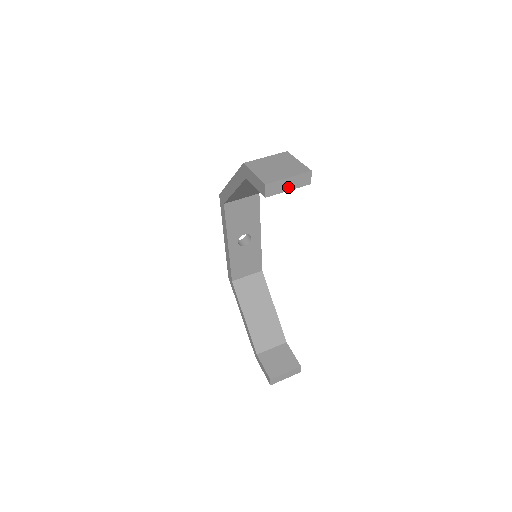
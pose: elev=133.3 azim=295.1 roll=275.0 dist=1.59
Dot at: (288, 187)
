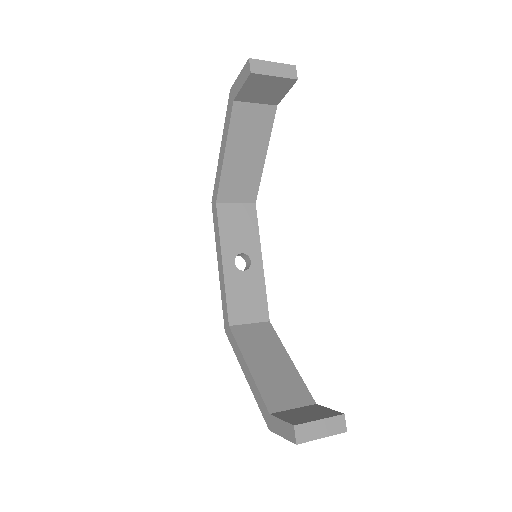
Dot at: (274, 72)
